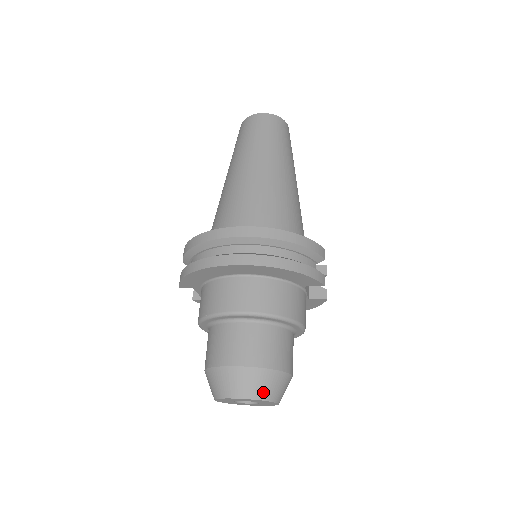
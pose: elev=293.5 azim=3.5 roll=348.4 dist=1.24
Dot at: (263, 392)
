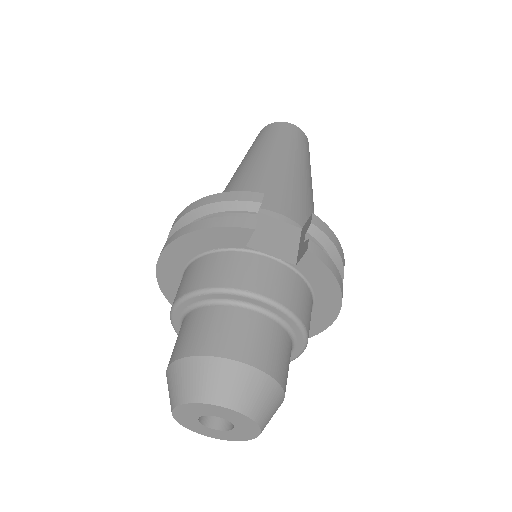
Dot at: (188, 391)
